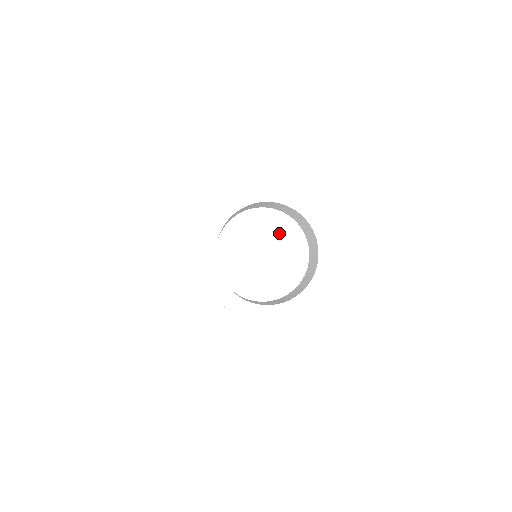
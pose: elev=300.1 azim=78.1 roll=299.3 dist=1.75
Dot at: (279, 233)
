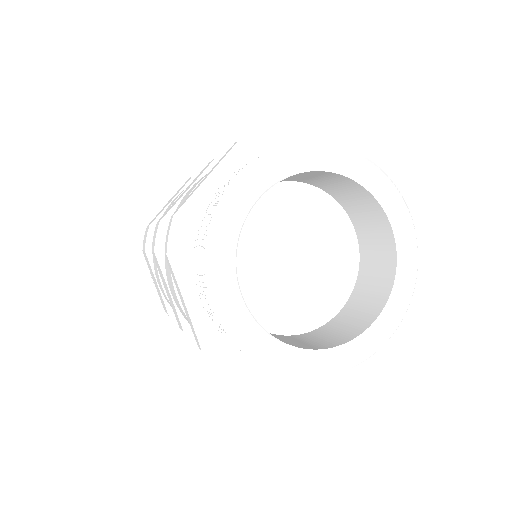
Dot at: (311, 220)
